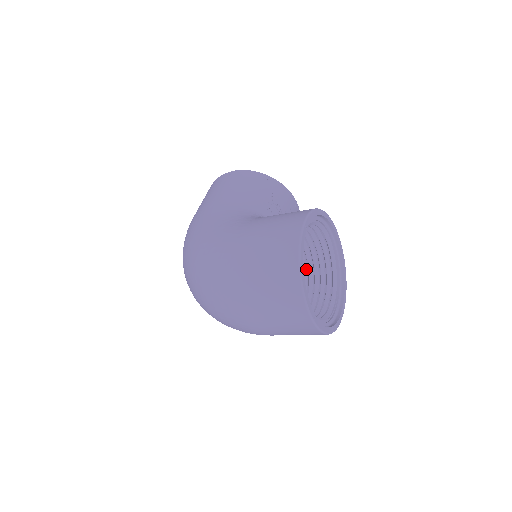
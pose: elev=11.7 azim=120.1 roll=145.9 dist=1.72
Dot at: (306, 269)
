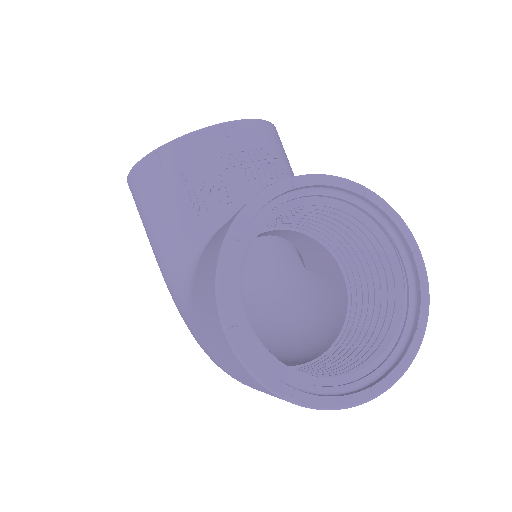
Dot at: occluded
